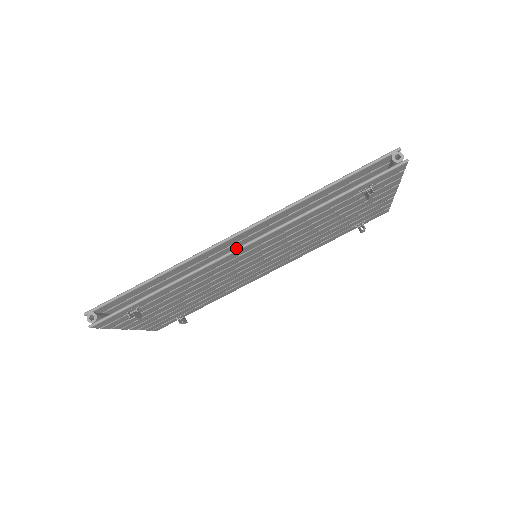
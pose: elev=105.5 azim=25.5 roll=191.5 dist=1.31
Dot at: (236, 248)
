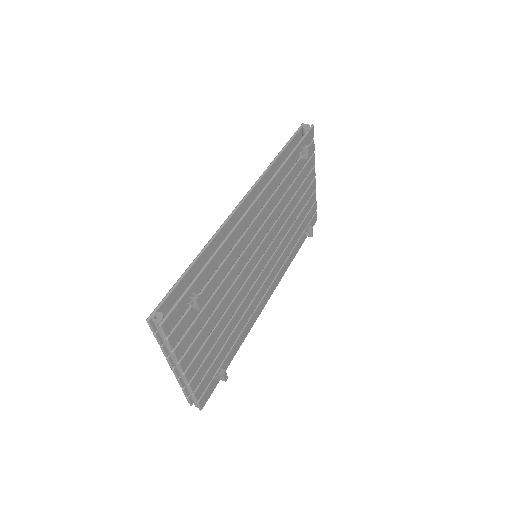
Dot at: occluded
